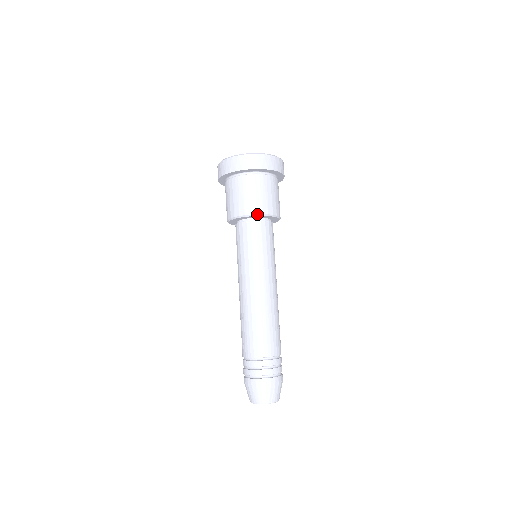
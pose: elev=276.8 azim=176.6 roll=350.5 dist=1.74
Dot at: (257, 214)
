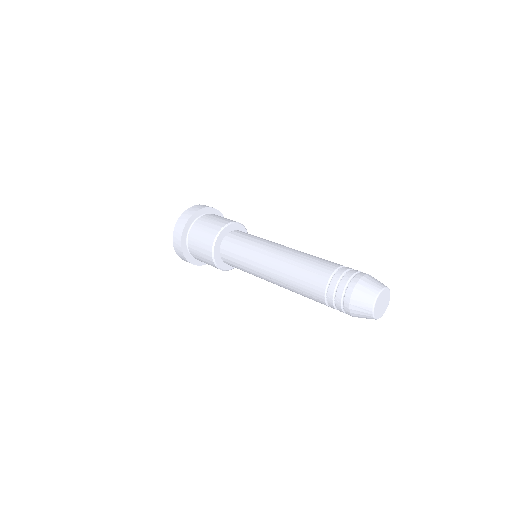
Dot at: (238, 222)
